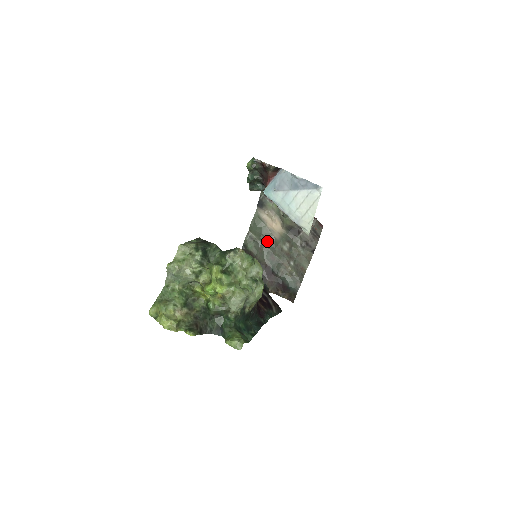
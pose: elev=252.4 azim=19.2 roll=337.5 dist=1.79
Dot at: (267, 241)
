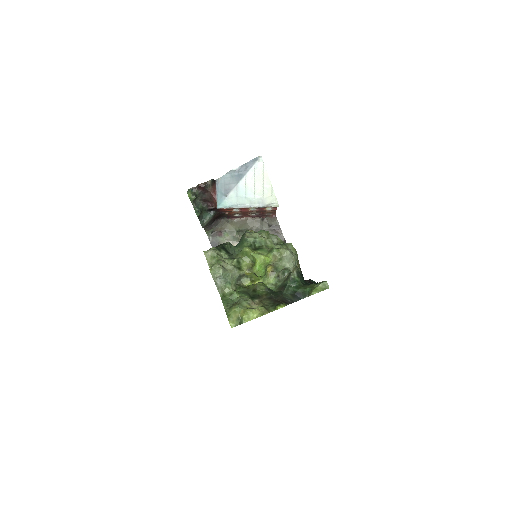
Dot at: occluded
